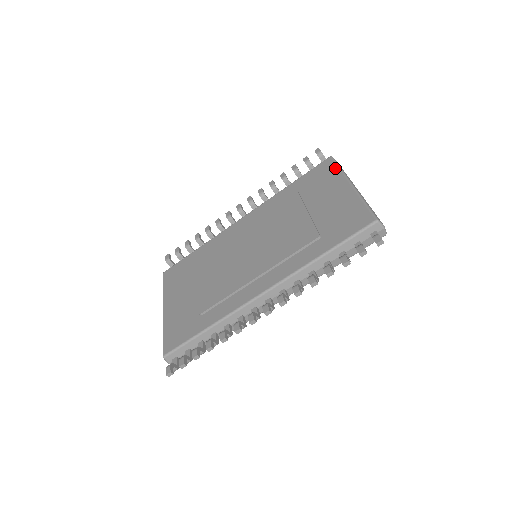
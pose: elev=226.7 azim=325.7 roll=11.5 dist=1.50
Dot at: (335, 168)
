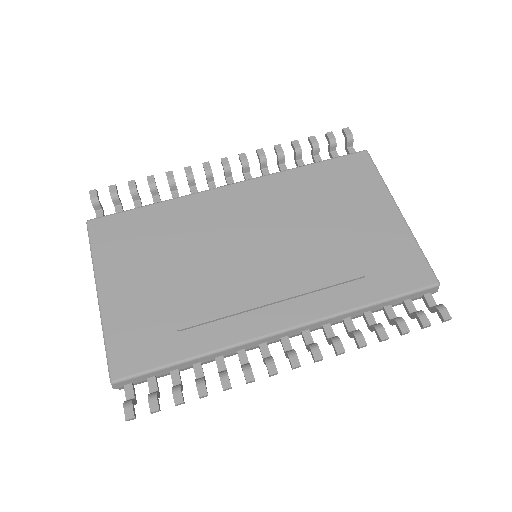
Dot at: (375, 174)
